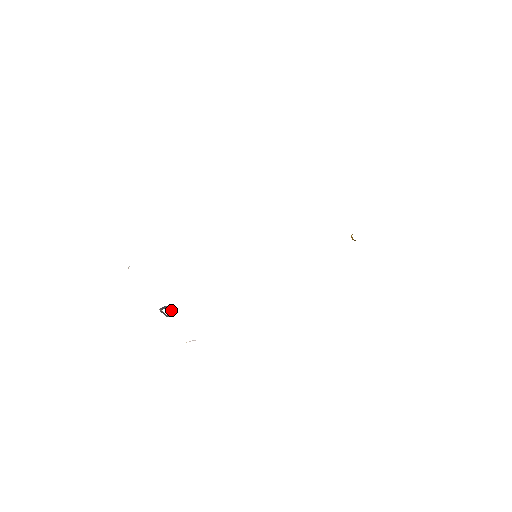
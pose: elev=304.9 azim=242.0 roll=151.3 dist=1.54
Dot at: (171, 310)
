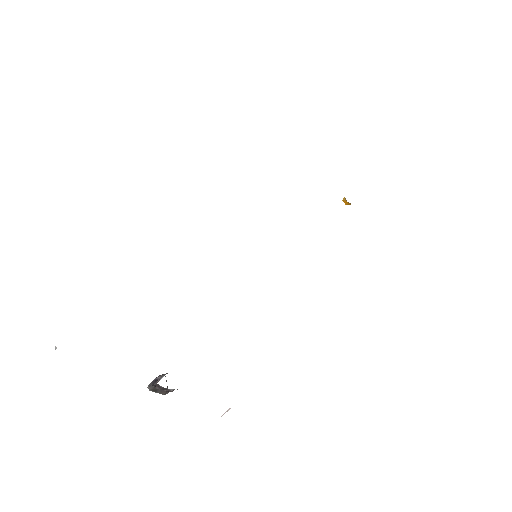
Dot at: (166, 381)
